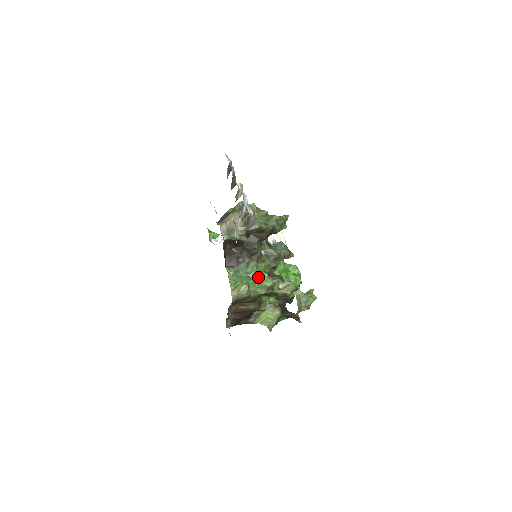
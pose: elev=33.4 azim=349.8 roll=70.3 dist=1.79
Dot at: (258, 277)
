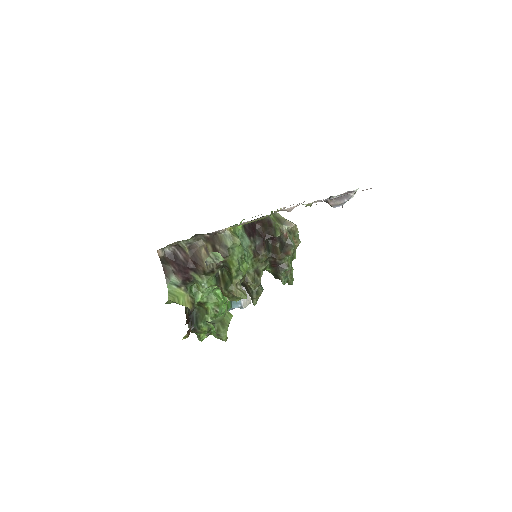
Dot at: (244, 258)
